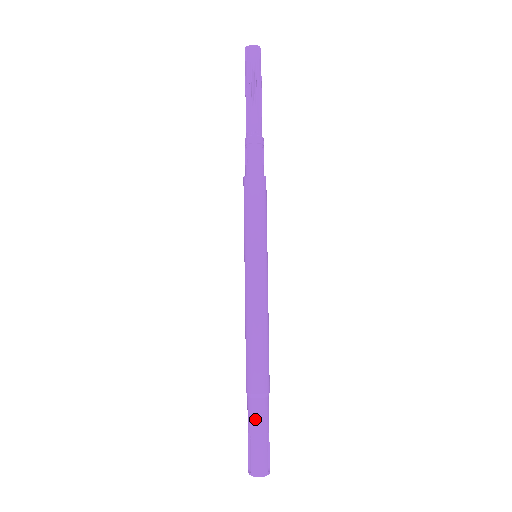
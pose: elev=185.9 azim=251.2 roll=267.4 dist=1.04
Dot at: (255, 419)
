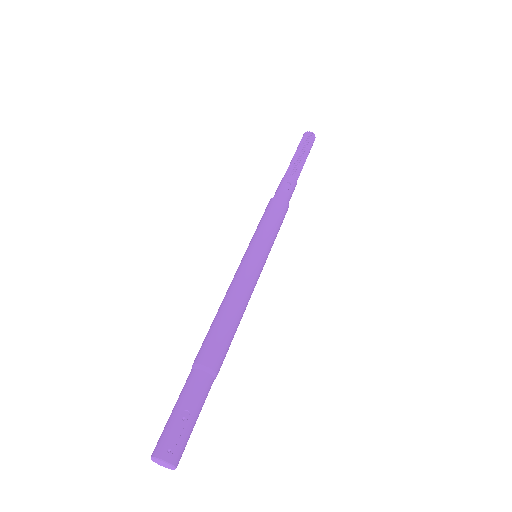
Dot at: (181, 391)
